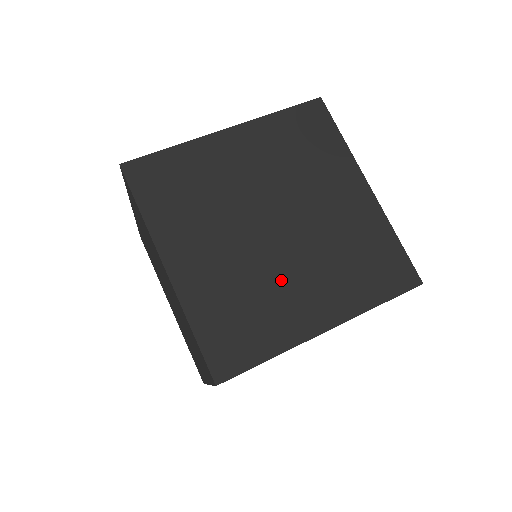
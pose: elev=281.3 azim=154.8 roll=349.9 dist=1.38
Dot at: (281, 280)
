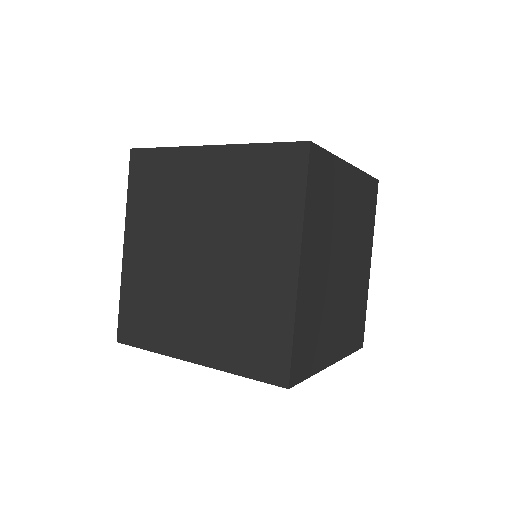
Dot at: (183, 302)
